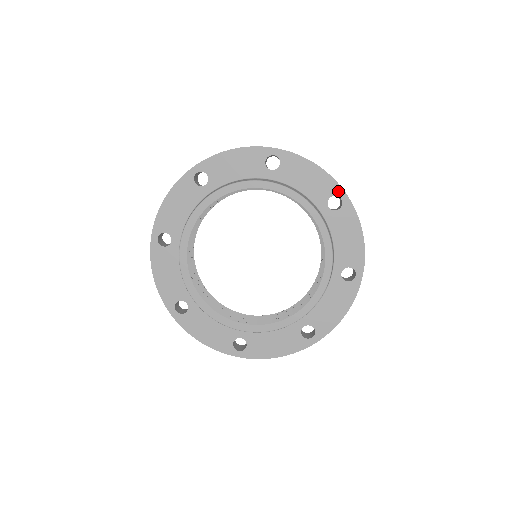
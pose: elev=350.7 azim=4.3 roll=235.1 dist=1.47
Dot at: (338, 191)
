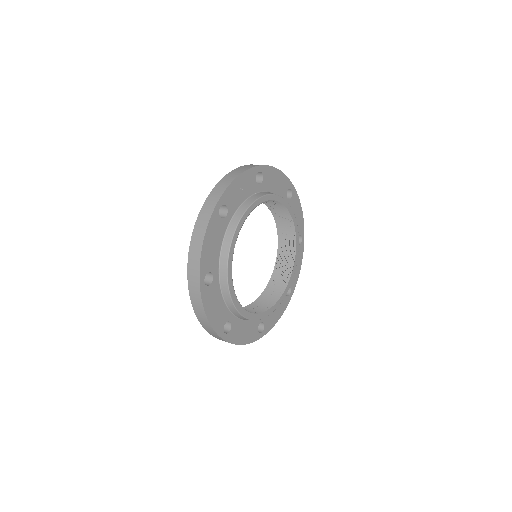
Dot at: (255, 171)
